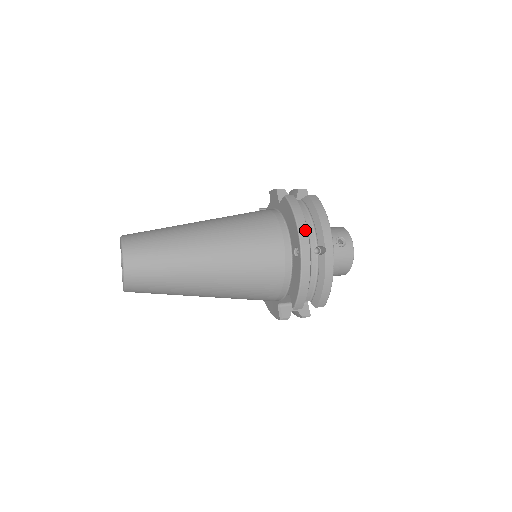
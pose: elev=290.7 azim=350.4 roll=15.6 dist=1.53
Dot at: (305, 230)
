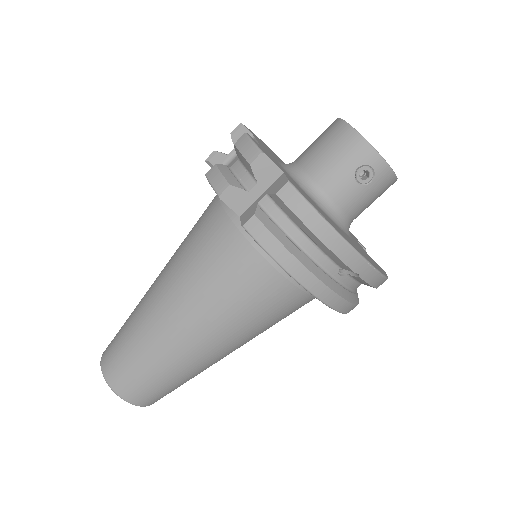
Dot at: (312, 279)
